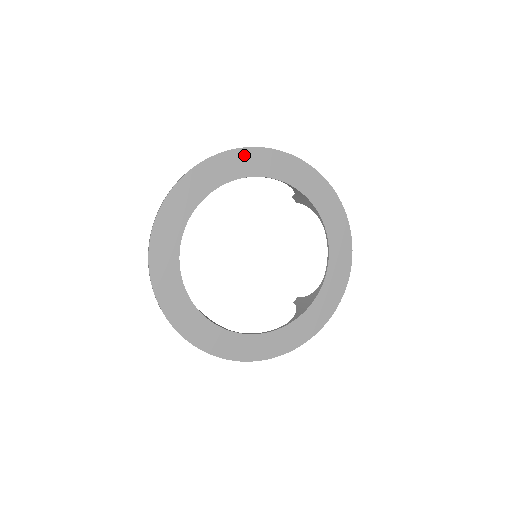
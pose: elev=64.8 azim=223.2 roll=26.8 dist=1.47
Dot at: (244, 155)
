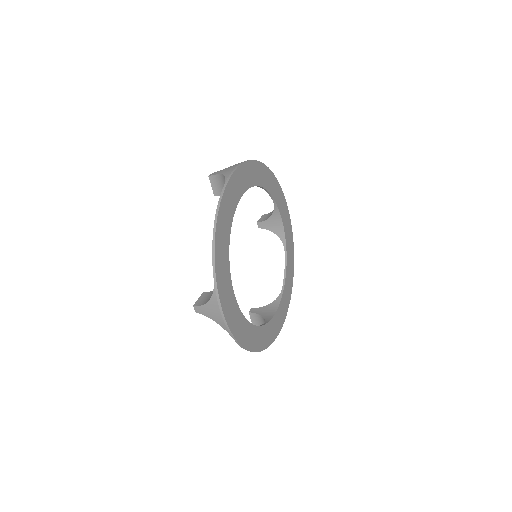
Dot at: (265, 170)
